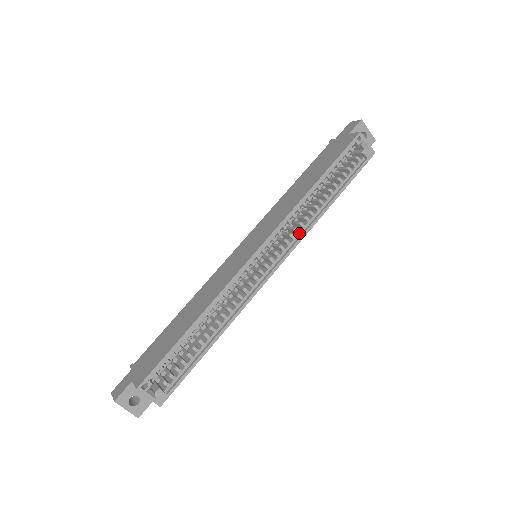
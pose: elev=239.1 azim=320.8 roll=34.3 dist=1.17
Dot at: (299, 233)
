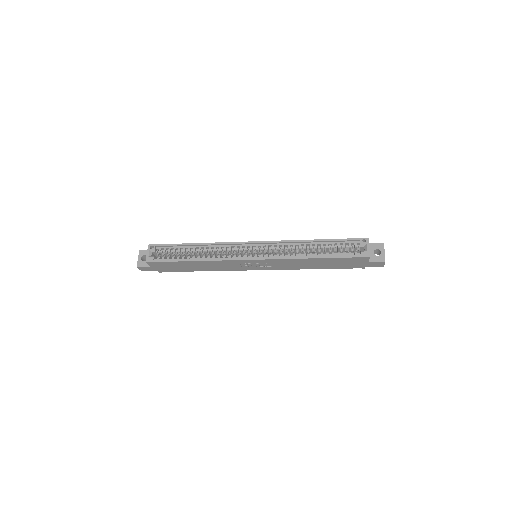
Dot at: (283, 256)
